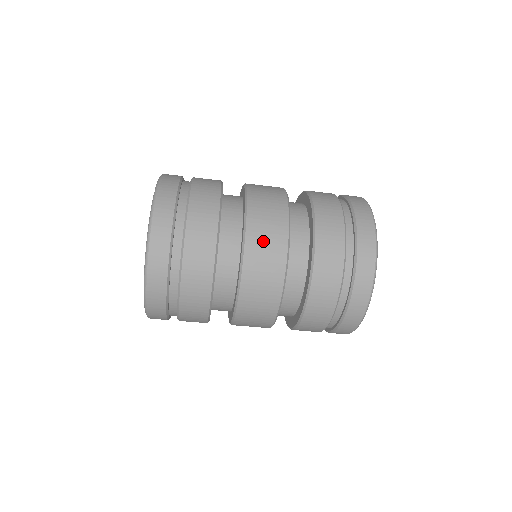
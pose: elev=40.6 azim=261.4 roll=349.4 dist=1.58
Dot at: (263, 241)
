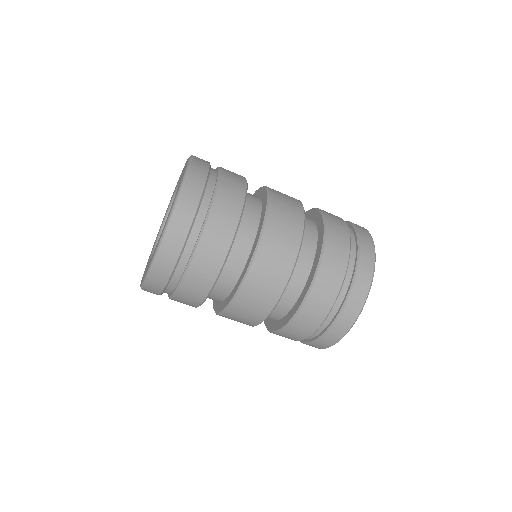
Dot at: (263, 280)
